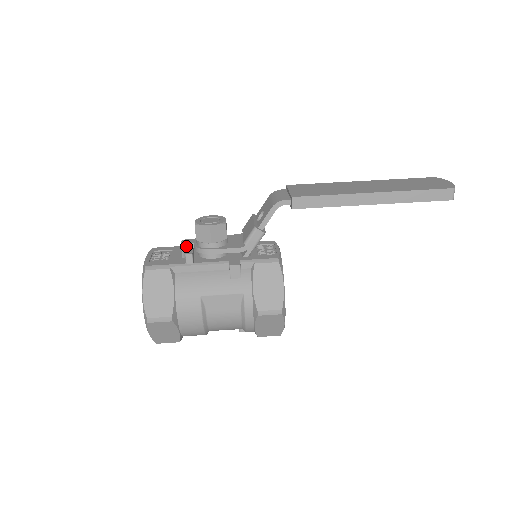
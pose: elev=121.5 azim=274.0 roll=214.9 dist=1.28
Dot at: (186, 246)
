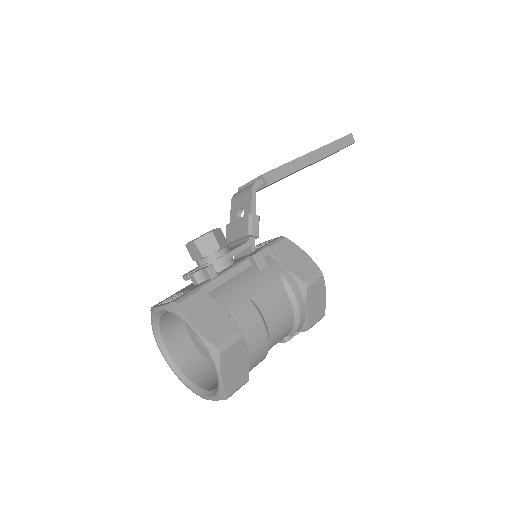
Dot at: (194, 272)
